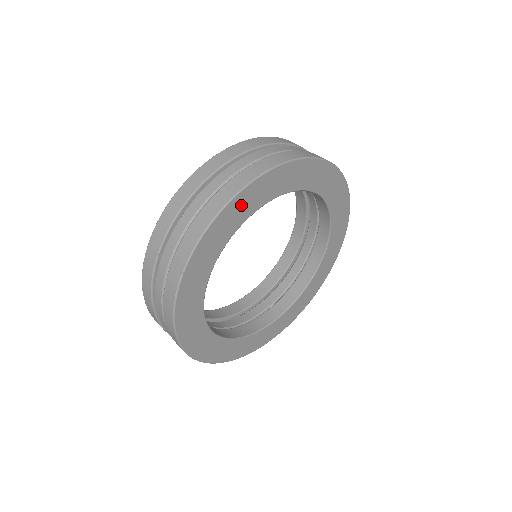
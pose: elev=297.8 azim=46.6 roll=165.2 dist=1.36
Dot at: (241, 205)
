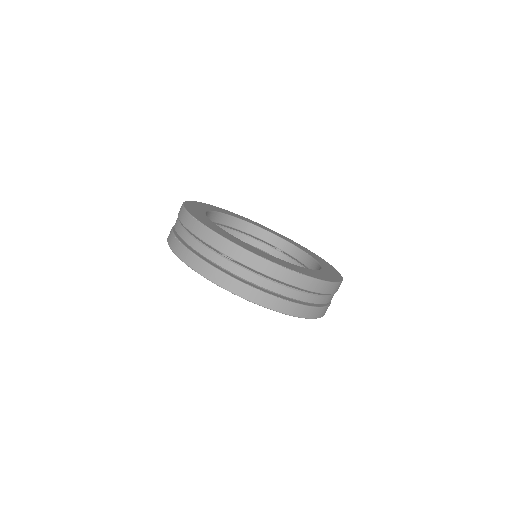
Dot at: (197, 205)
